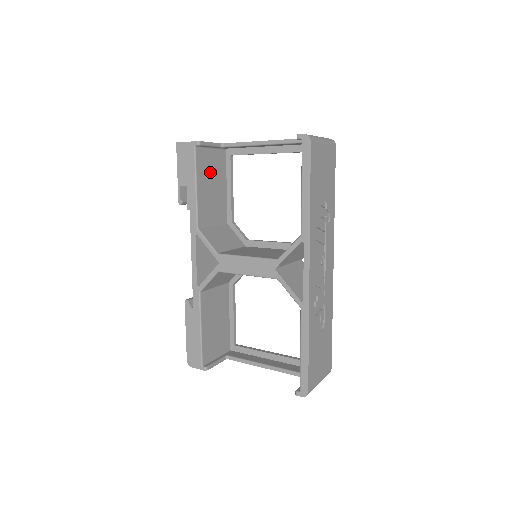
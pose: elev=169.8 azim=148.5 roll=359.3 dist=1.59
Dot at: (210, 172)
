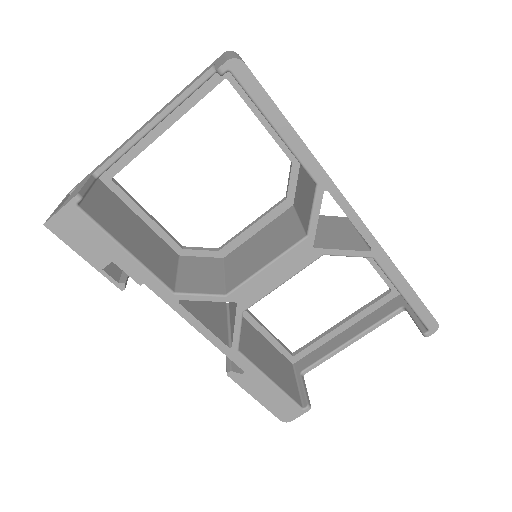
Dot at: (116, 219)
